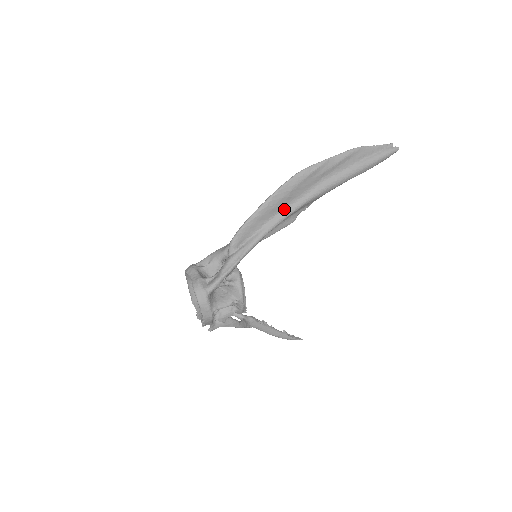
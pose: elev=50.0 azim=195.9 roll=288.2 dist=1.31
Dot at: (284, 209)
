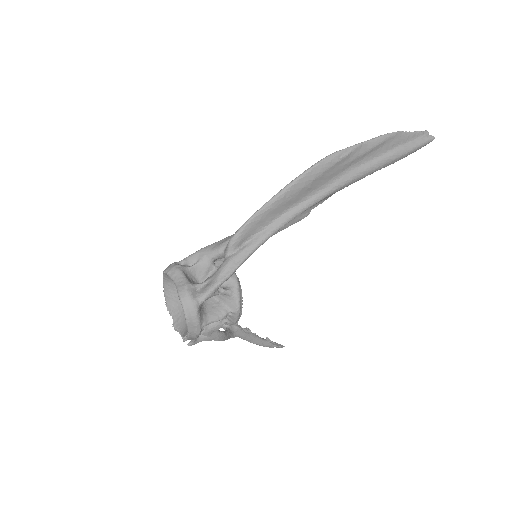
Dot at: (301, 202)
